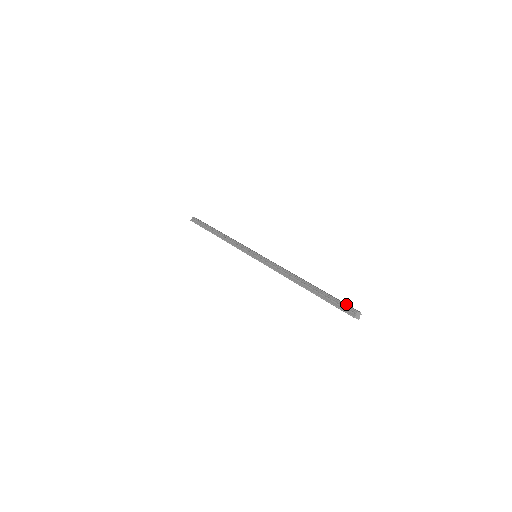
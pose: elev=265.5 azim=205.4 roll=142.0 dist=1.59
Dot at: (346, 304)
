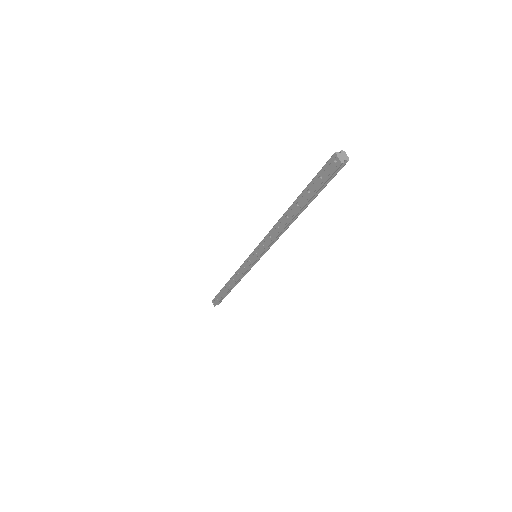
Dot at: occluded
